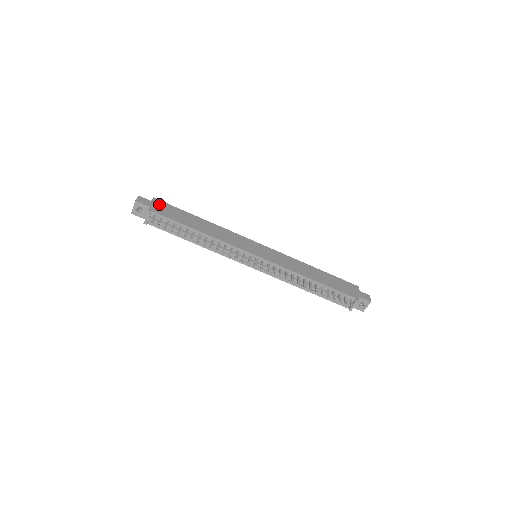
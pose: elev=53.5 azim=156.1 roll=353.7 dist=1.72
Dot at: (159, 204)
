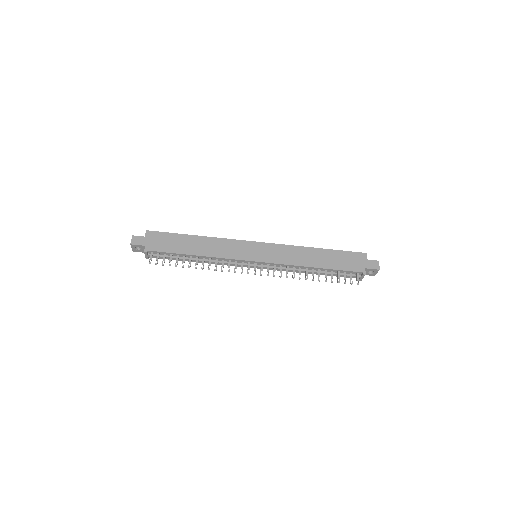
Dot at: (153, 237)
